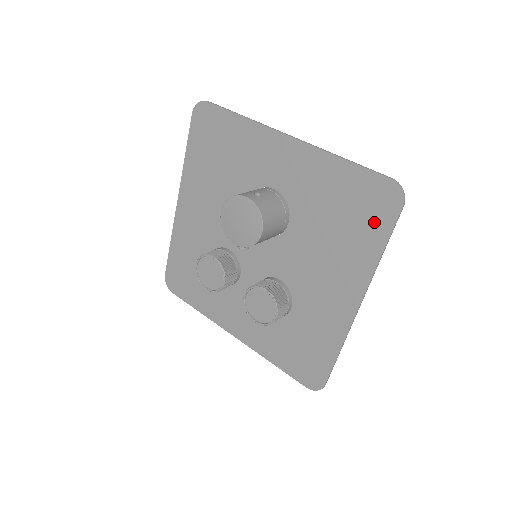
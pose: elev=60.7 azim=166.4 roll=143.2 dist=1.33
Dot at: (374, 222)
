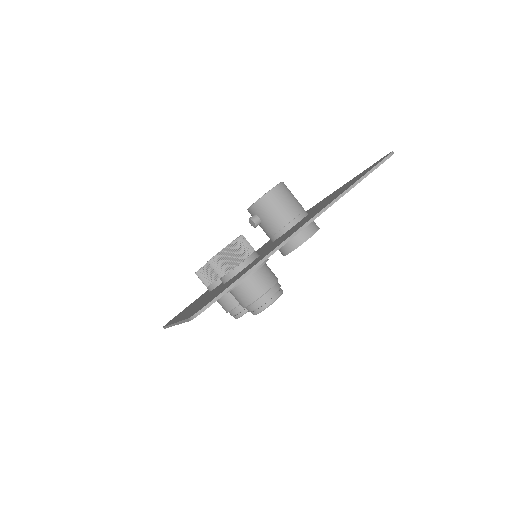
Dot at: occluded
